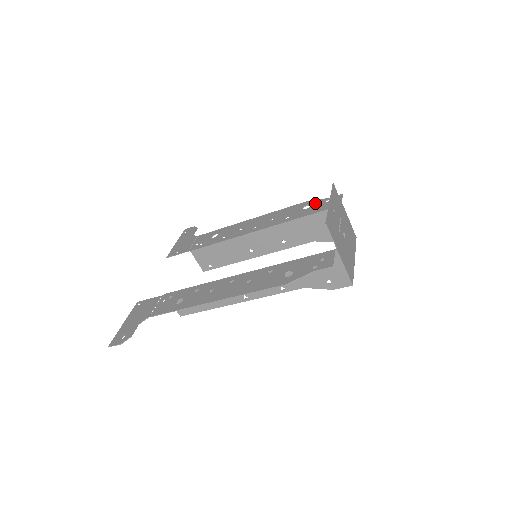
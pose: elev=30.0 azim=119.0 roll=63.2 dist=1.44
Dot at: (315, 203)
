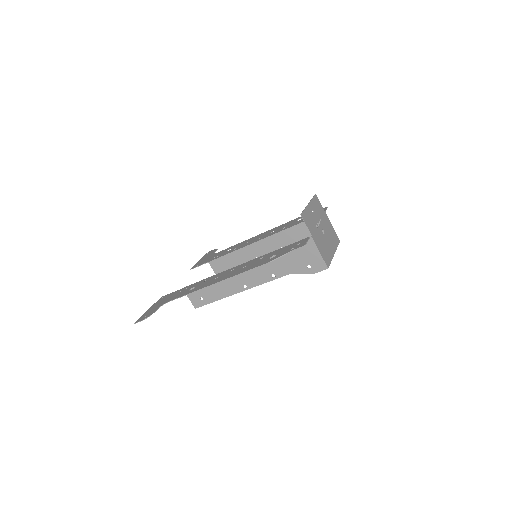
Dot at: occluded
